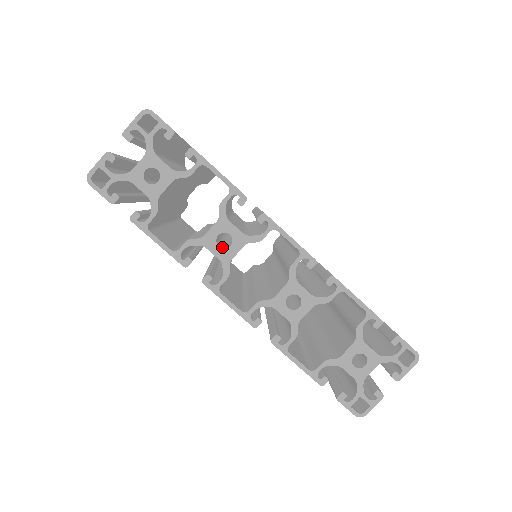
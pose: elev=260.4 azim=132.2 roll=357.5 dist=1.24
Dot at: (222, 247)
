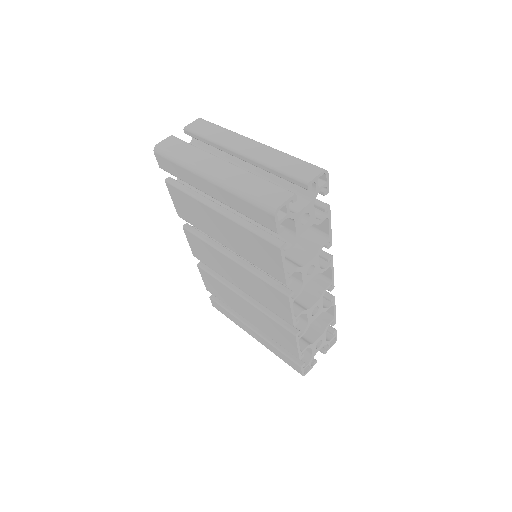
Dot at: occluded
